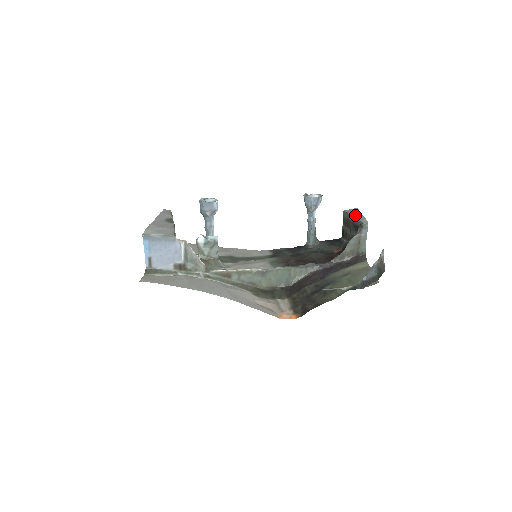
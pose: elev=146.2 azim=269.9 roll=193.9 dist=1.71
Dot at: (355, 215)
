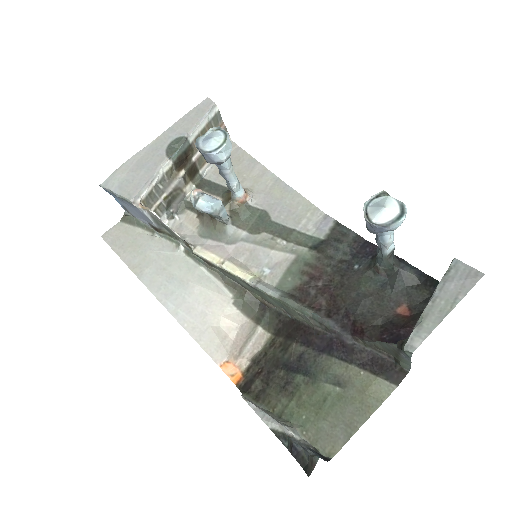
Dot at: (436, 301)
